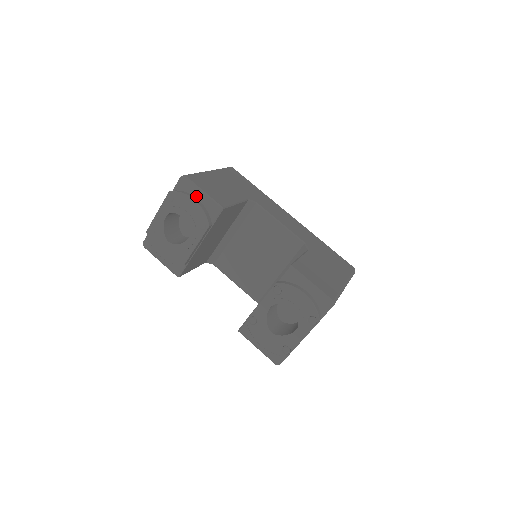
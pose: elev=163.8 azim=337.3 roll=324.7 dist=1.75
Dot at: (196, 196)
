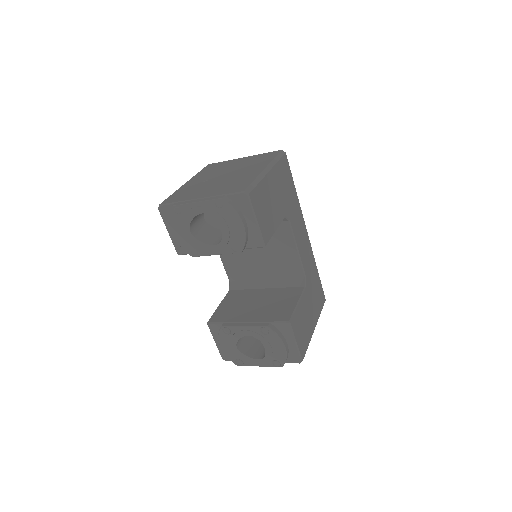
Dot at: (246, 219)
